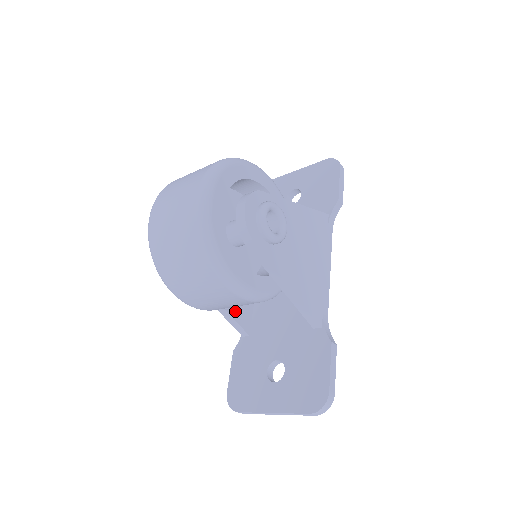
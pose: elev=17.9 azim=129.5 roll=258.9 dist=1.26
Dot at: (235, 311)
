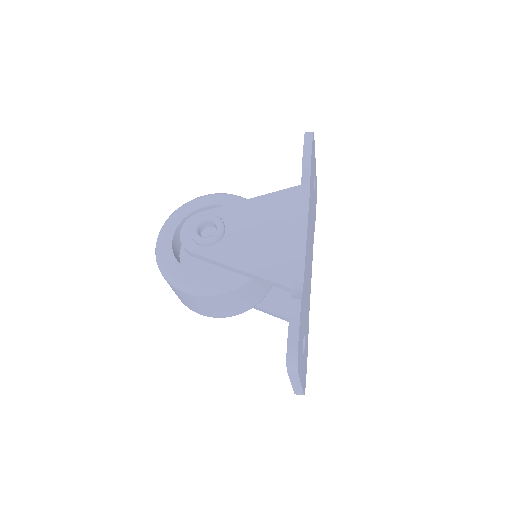
Dot at: (277, 307)
